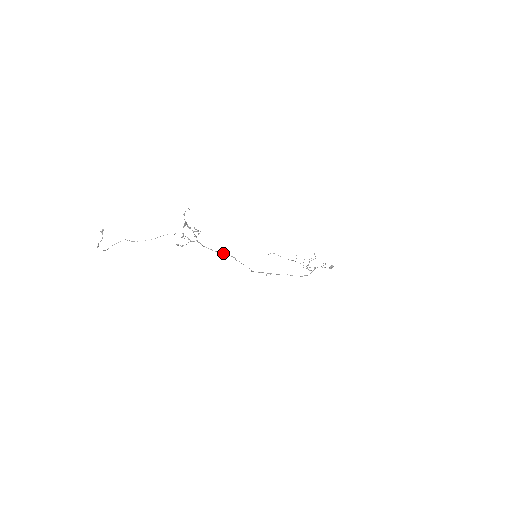
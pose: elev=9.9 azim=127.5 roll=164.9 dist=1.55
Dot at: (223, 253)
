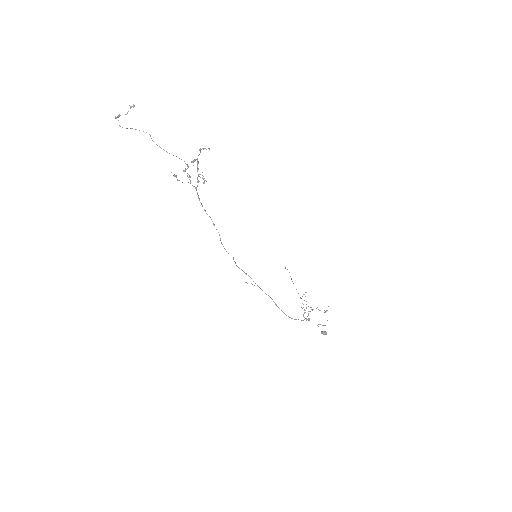
Dot at: occluded
